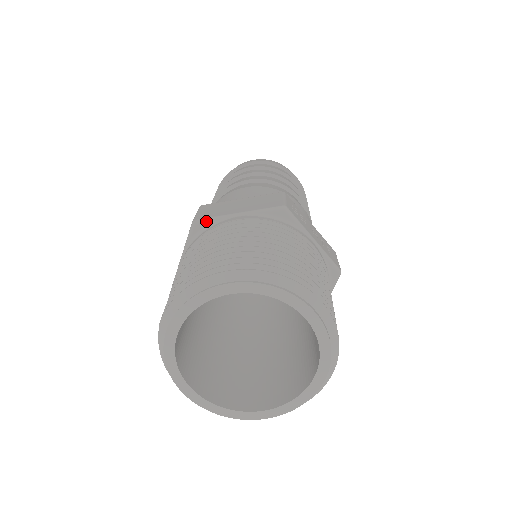
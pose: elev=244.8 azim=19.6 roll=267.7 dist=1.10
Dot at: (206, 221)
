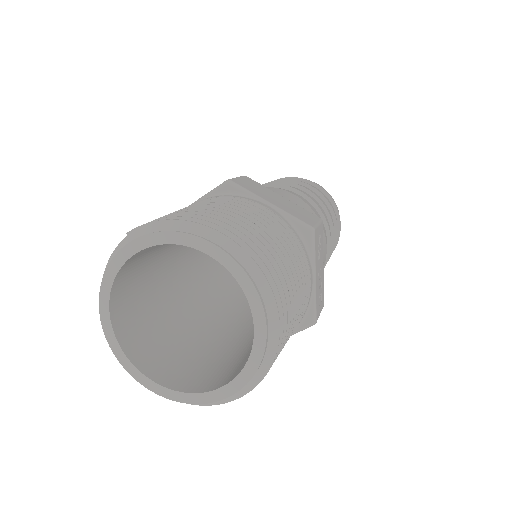
Dot at: (239, 188)
